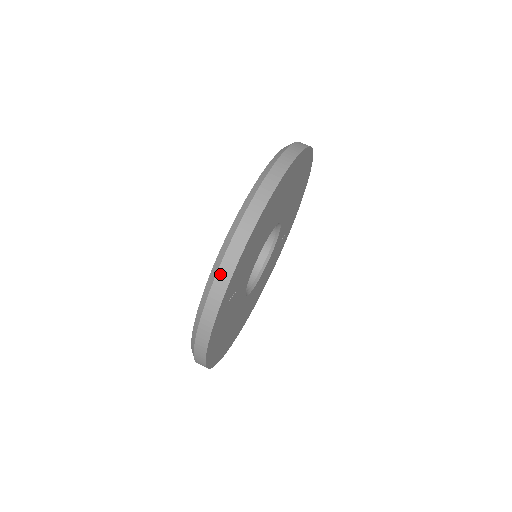
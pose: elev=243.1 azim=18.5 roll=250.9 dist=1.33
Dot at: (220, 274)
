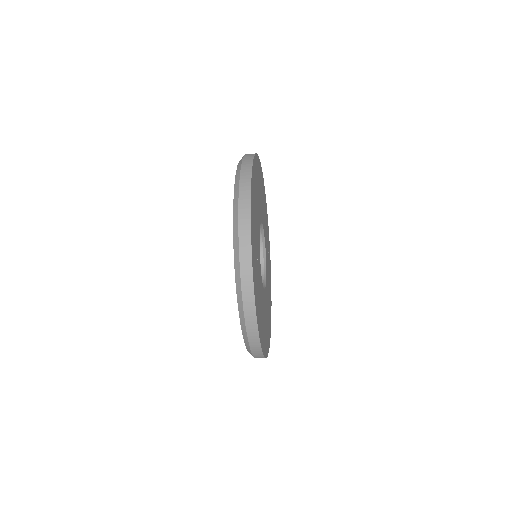
Dot at: (241, 231)
